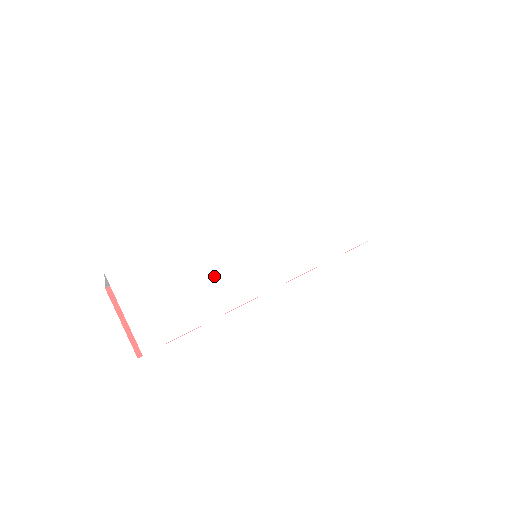
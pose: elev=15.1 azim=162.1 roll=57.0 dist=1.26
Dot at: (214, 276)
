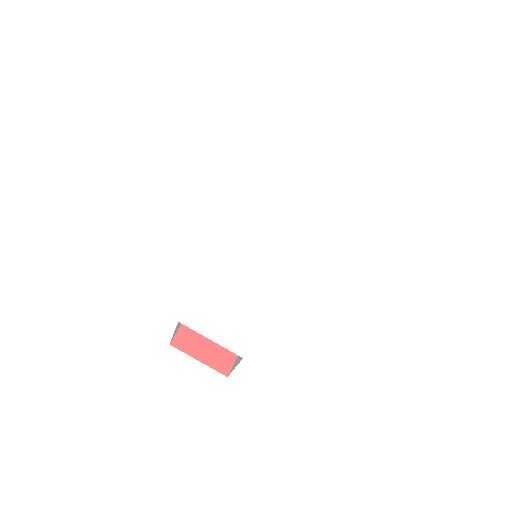
Dot at: (247, 280)
